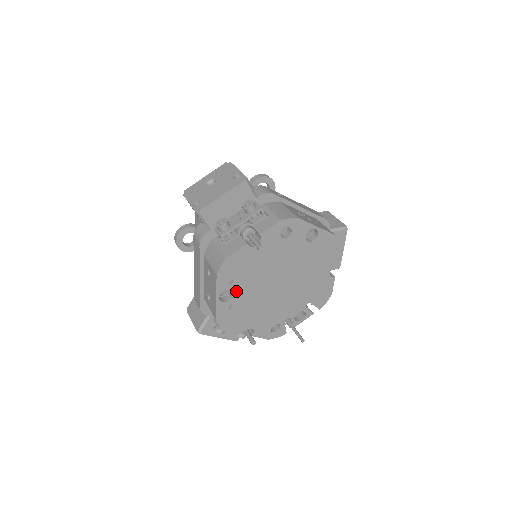
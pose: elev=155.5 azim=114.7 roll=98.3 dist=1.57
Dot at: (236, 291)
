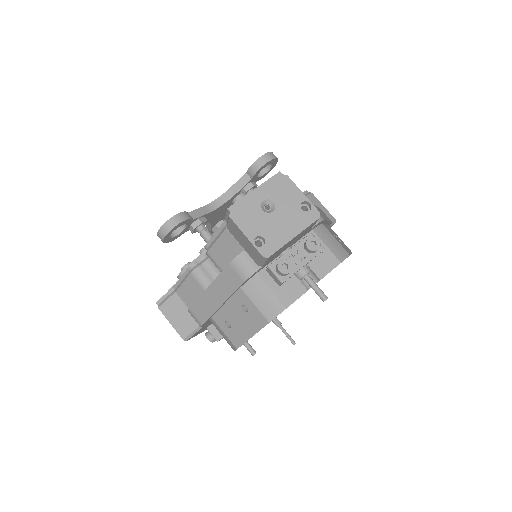
Dot at: occluded
